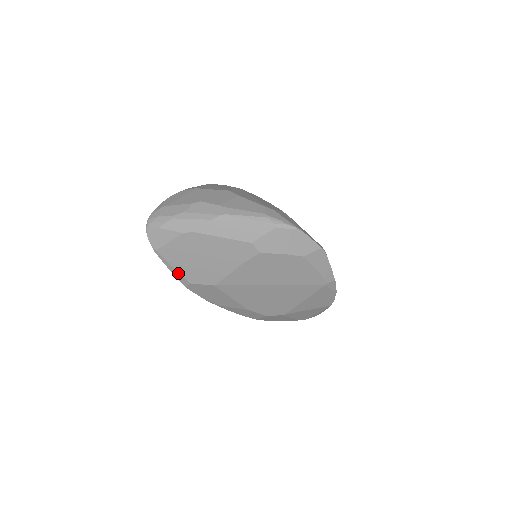
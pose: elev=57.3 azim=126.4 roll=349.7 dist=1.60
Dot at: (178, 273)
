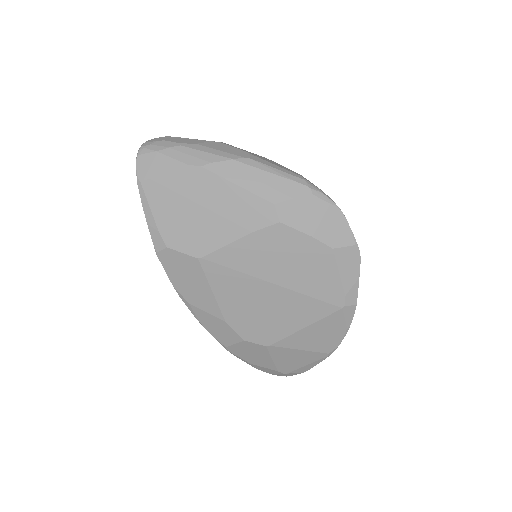
Dot at: (156, 226)
